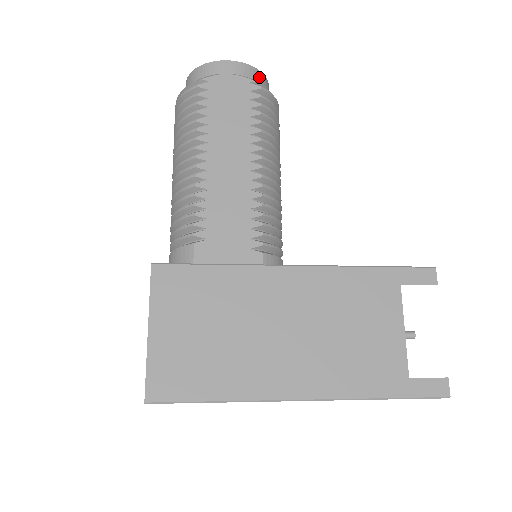
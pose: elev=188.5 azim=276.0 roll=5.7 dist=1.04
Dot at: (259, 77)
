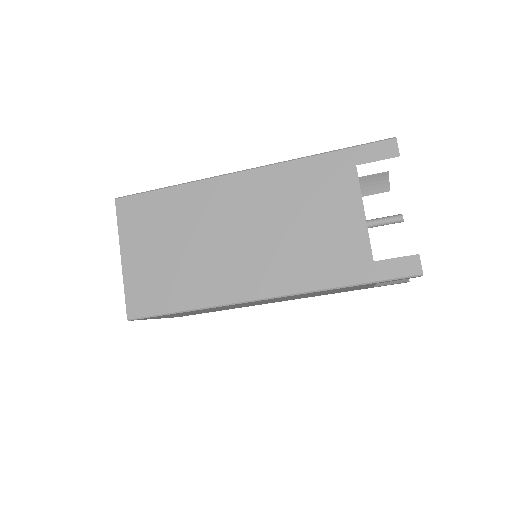
Dot at: occluded
